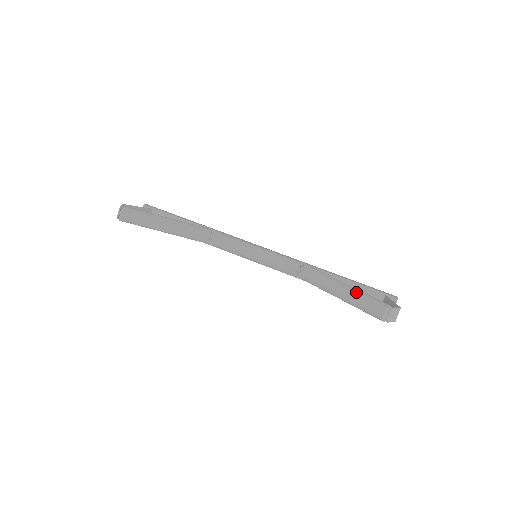
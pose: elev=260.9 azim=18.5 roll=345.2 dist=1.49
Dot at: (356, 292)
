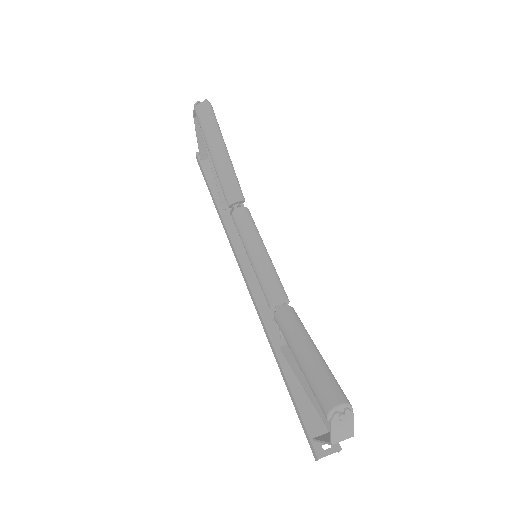
Dot at: occluded
